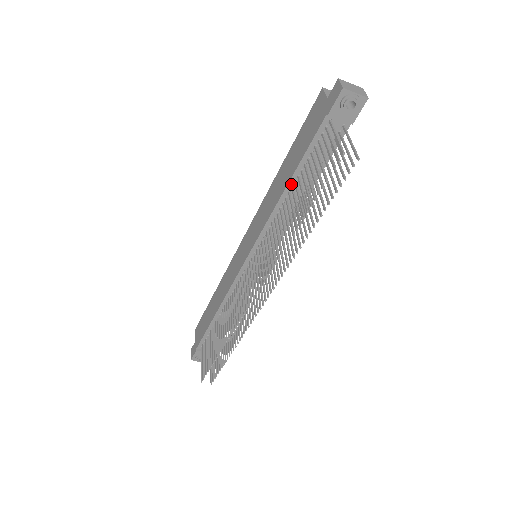
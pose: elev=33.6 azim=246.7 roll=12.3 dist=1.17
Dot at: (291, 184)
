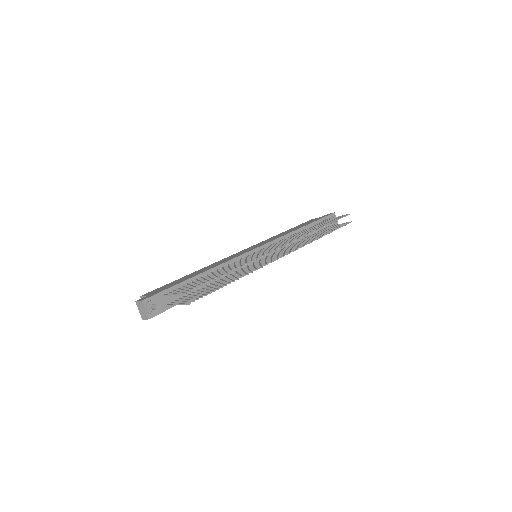
Dot at: (300, 230)
